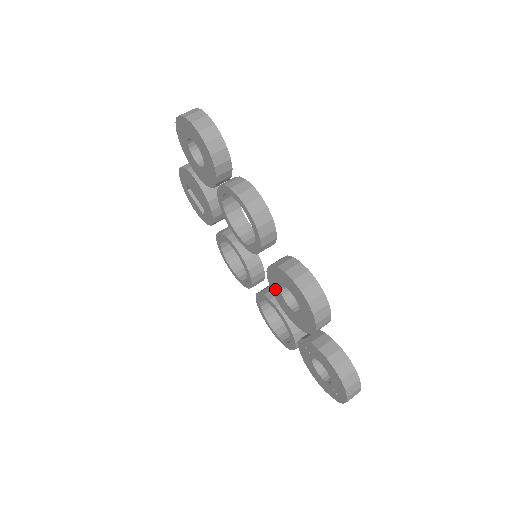
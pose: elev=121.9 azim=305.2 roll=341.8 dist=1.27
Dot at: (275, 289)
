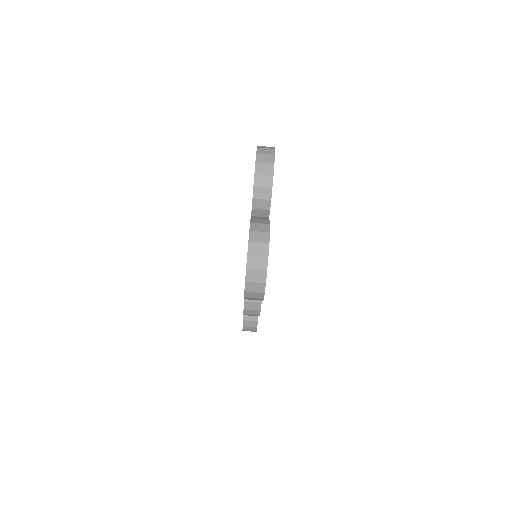
Dot at: occluded
